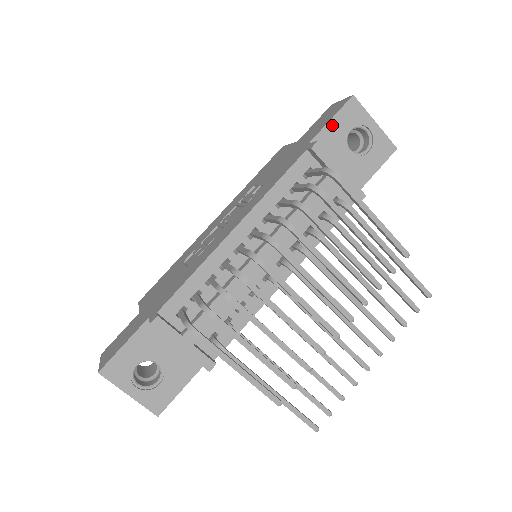
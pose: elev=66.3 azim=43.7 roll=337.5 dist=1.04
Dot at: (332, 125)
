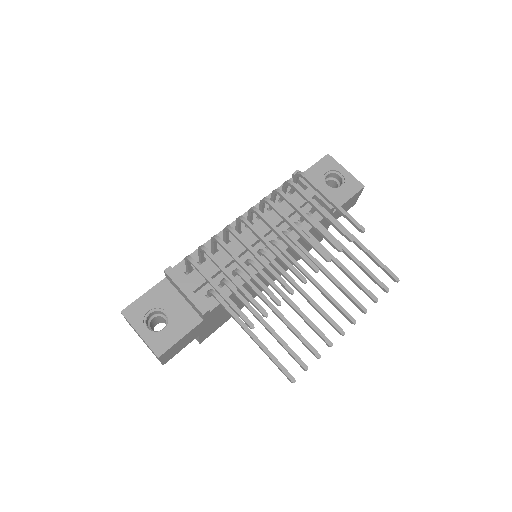
Dot at: (313, 169)
